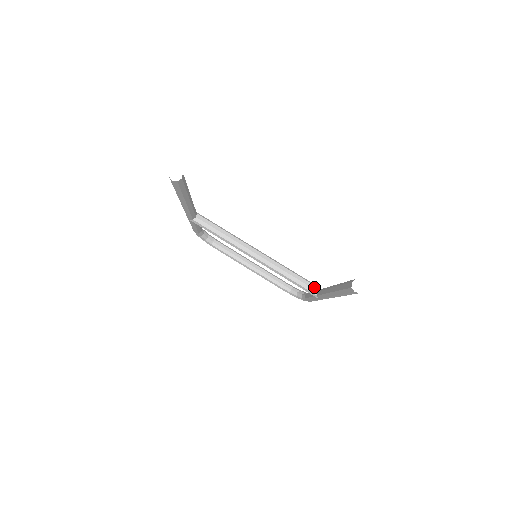
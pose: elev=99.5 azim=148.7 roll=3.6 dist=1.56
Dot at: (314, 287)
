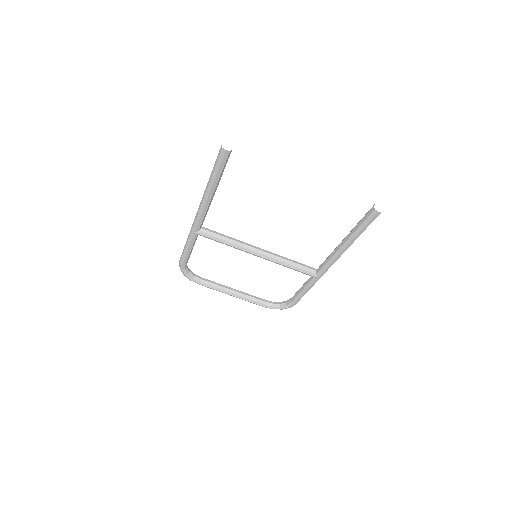
Dot at: (312, 268)
